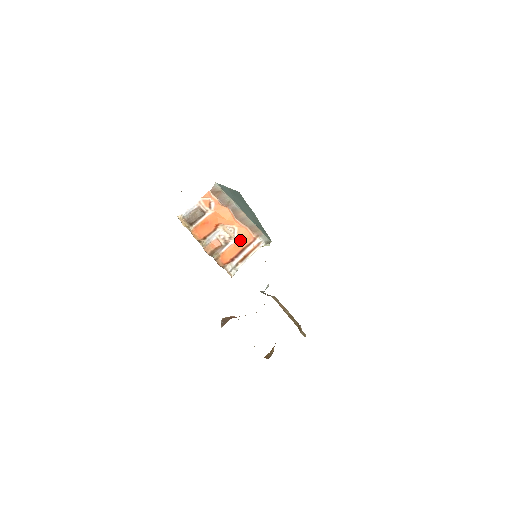
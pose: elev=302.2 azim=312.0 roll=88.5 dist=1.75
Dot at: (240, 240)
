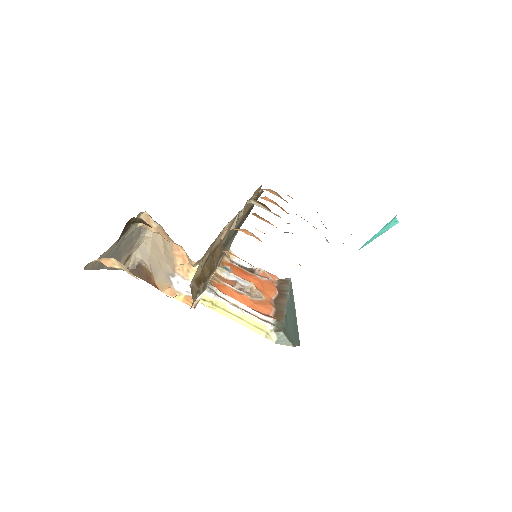
Dot at: (254, 303)
